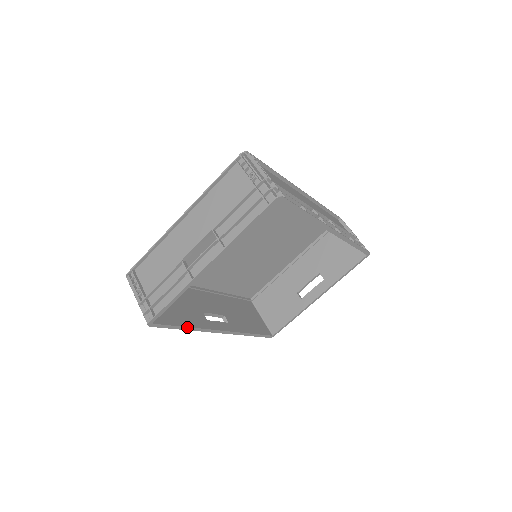
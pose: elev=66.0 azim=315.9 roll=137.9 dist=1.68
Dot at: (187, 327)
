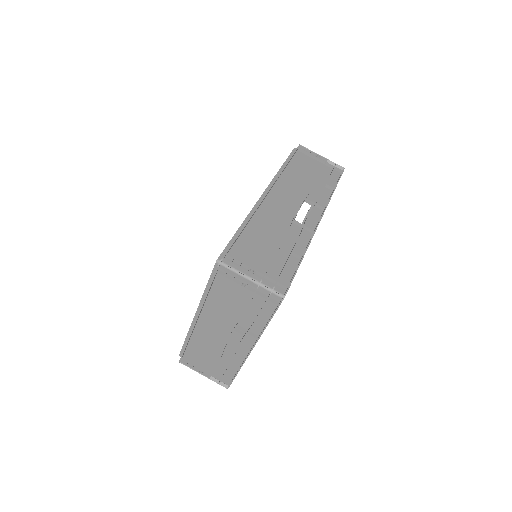
Dot at: occluded
